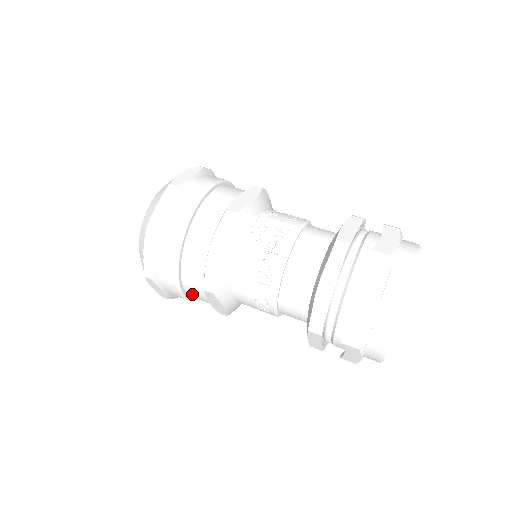
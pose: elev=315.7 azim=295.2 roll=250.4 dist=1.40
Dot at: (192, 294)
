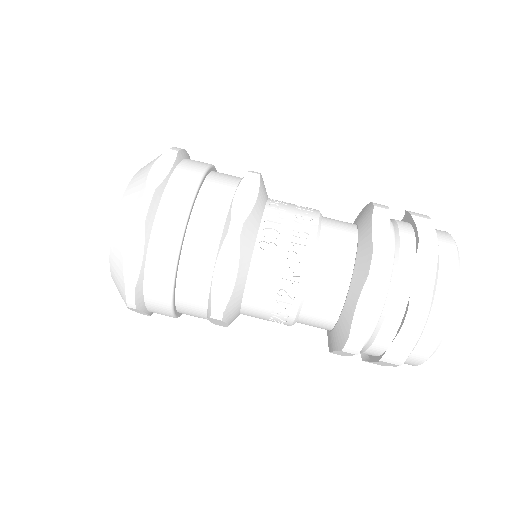
Dot at: (187, 314)
